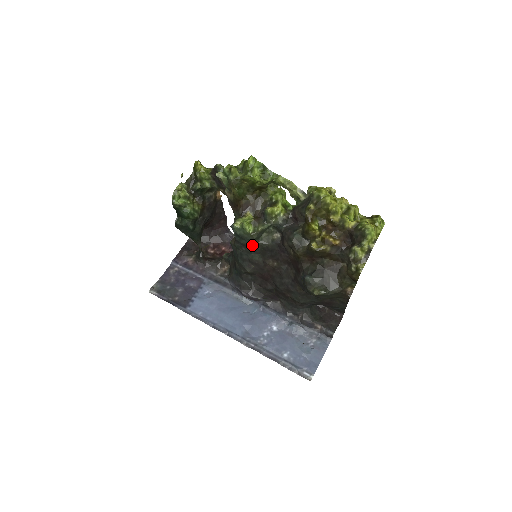
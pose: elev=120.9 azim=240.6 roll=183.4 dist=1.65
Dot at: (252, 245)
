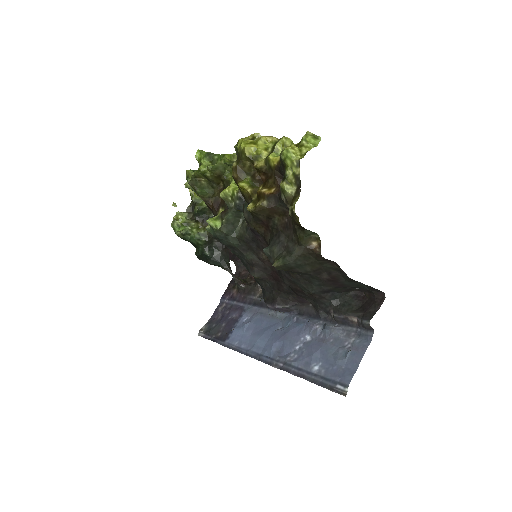
Dot at: (232, 242)
